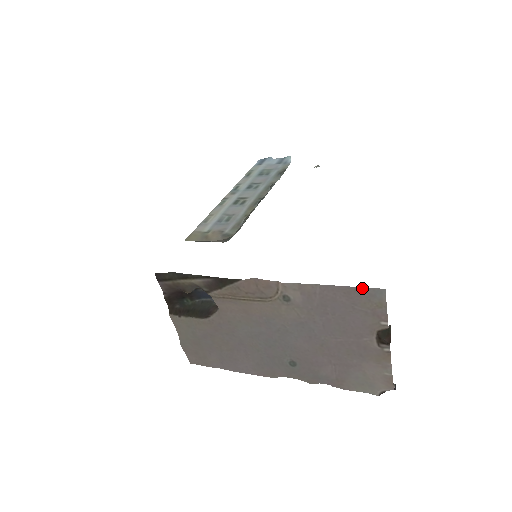
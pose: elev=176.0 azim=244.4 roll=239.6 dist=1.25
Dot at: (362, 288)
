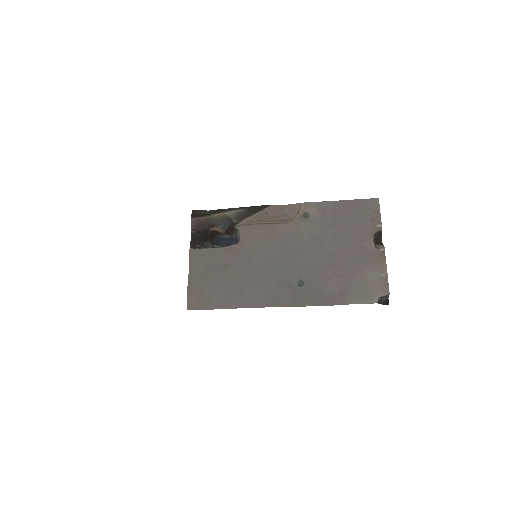
Dot at: (363, 200)
